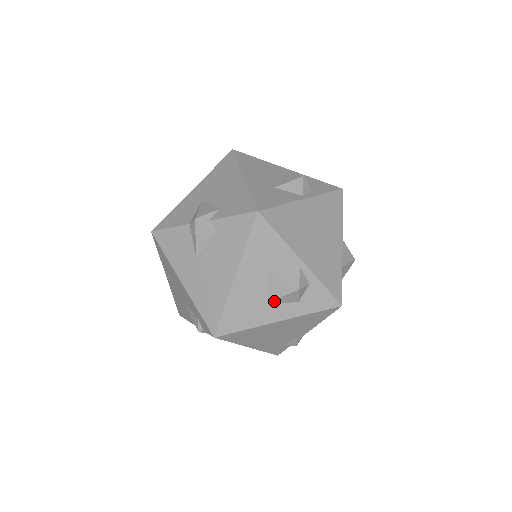
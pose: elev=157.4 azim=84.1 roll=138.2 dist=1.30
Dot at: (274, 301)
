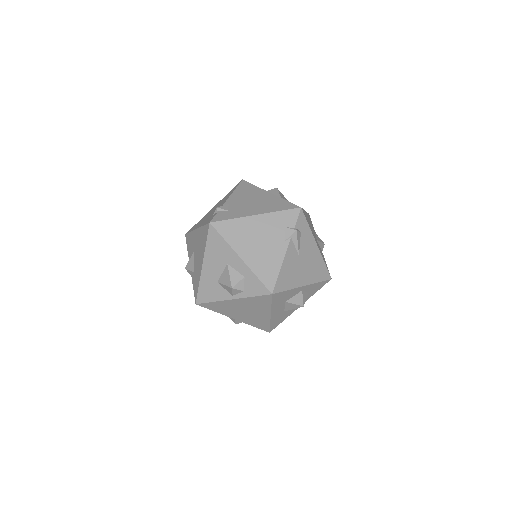
Dot at: occluded
